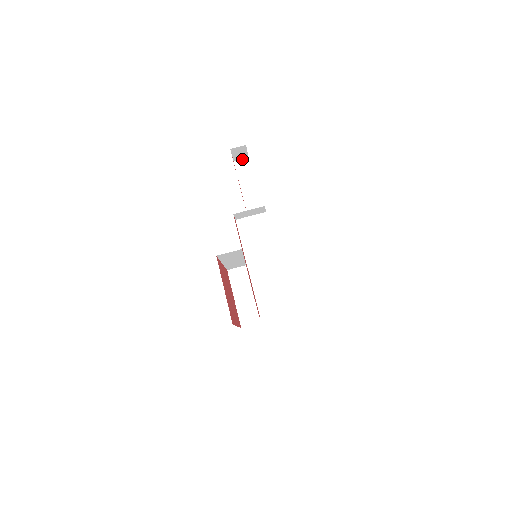
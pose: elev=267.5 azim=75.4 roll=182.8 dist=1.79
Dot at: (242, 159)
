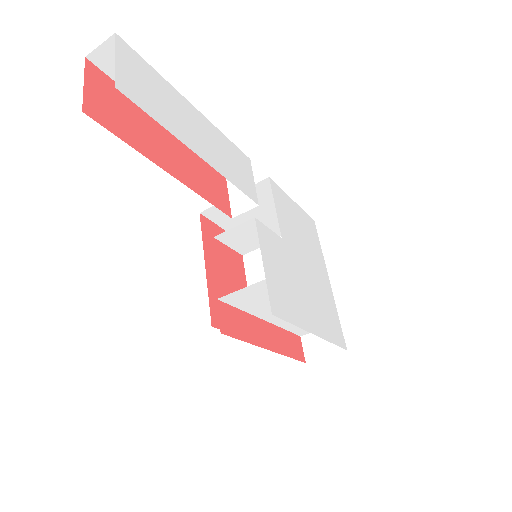
Dot at: (102, 44)
